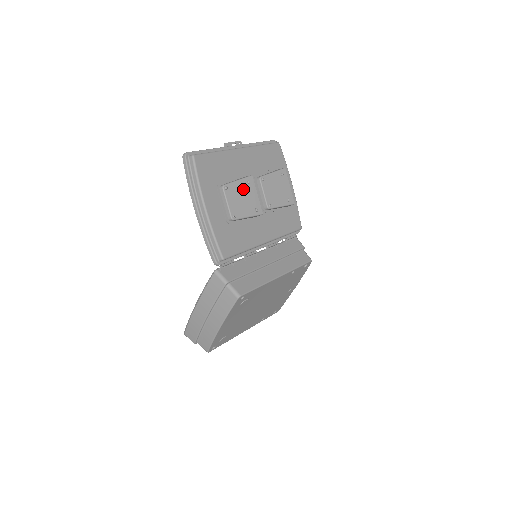
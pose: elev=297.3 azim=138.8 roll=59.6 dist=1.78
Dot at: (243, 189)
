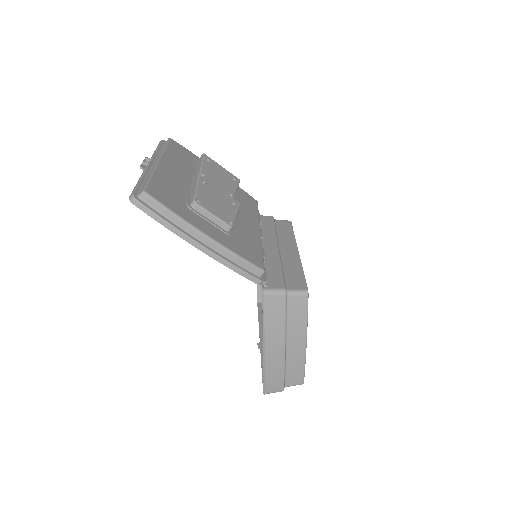
Dot at: (208, 192)
